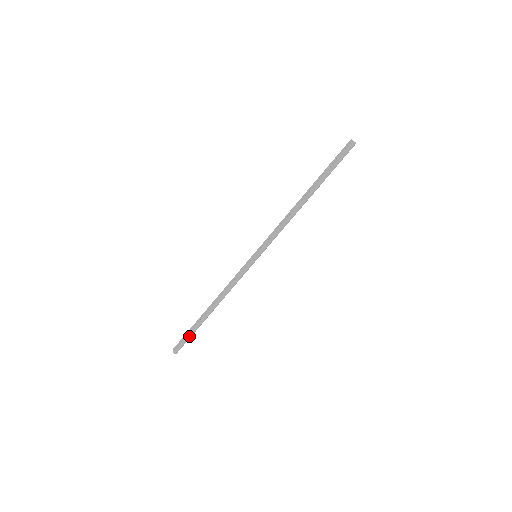
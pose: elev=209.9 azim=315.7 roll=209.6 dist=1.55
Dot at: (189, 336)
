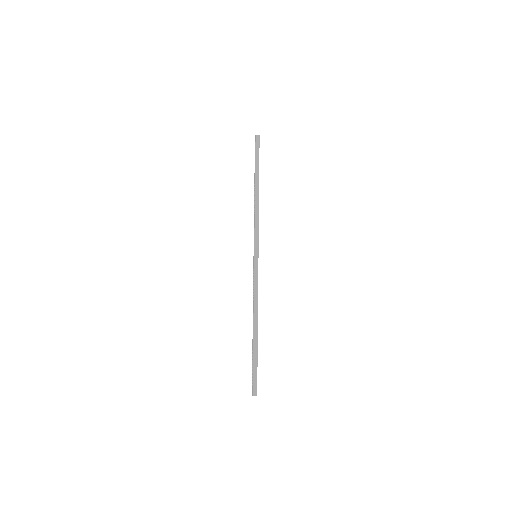
Dot at: (254, 367)
